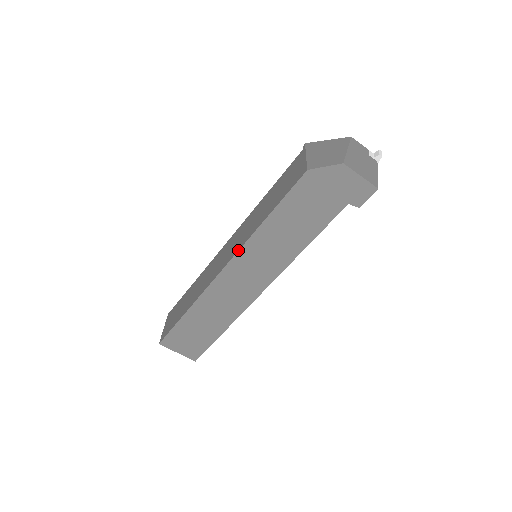
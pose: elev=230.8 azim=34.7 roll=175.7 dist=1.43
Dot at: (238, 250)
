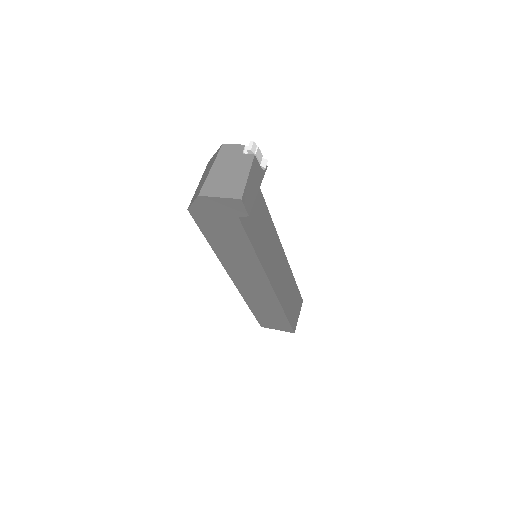
Dot at: occluded
